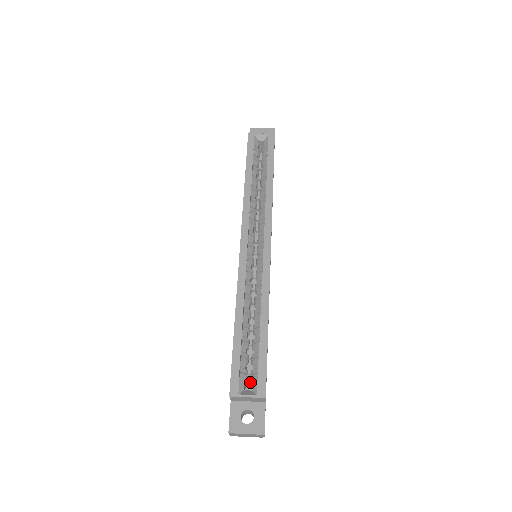
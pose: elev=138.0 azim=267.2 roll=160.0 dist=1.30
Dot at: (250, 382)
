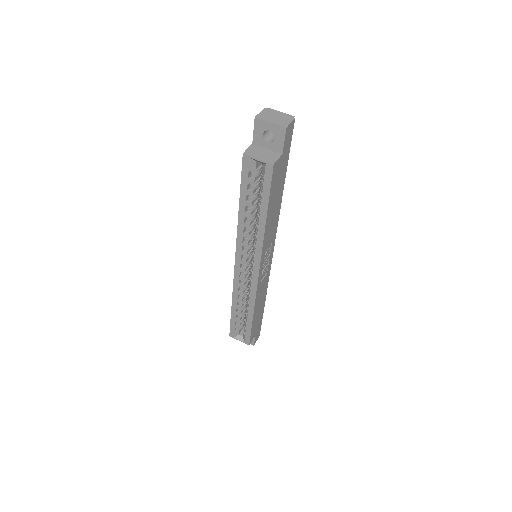
Dot at: occluded
